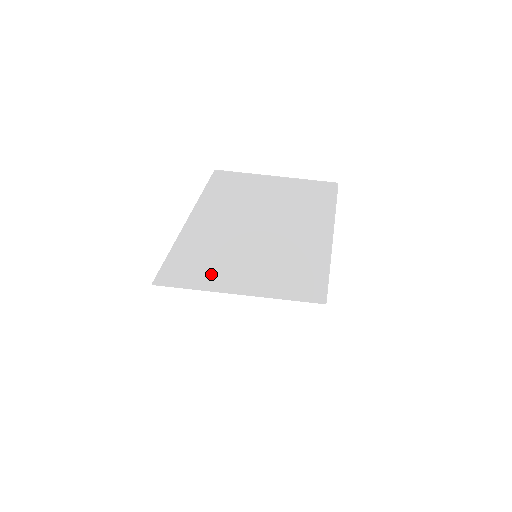
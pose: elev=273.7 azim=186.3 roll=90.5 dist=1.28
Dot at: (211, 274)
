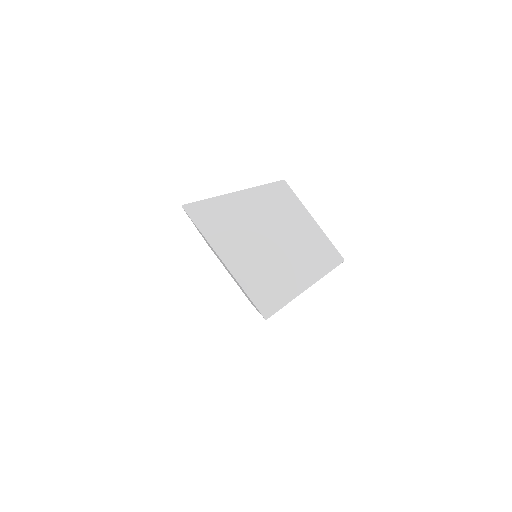
Dot at: (220, 235)
